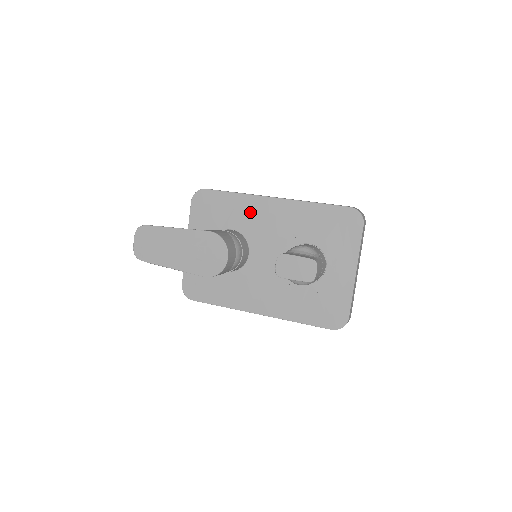
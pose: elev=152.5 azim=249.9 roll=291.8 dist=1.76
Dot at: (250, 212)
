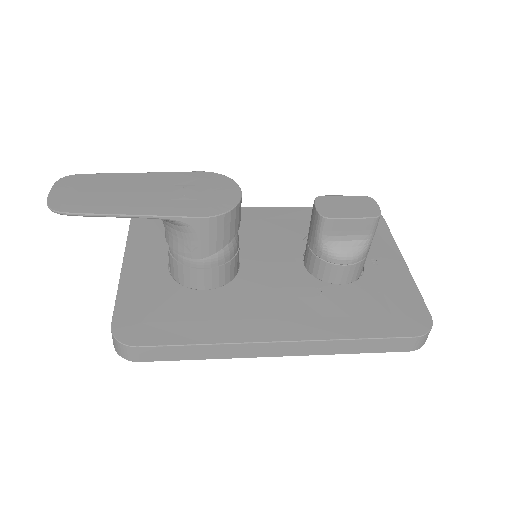
Dot at: occluded
